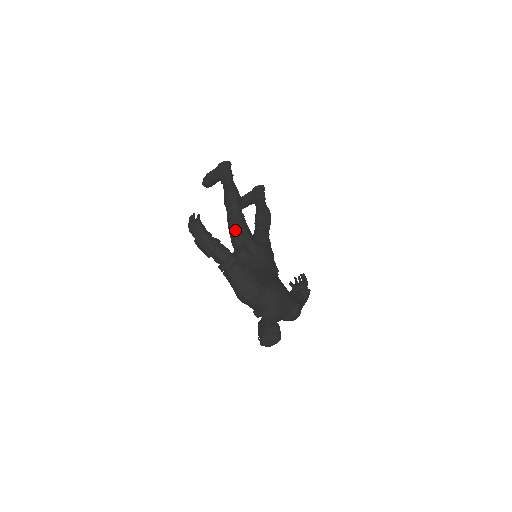
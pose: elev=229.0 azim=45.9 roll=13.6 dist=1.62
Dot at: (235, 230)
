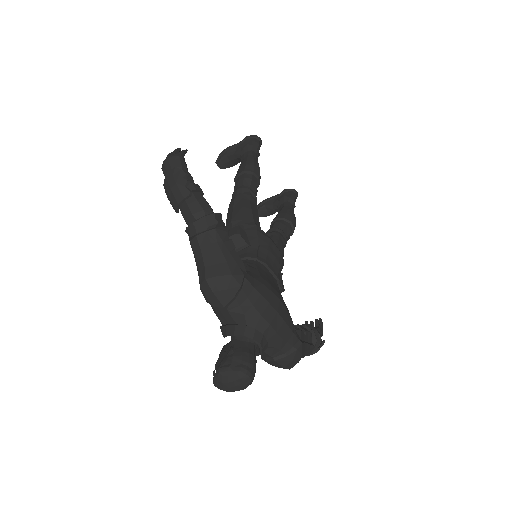
Dot at: (236, 209)
